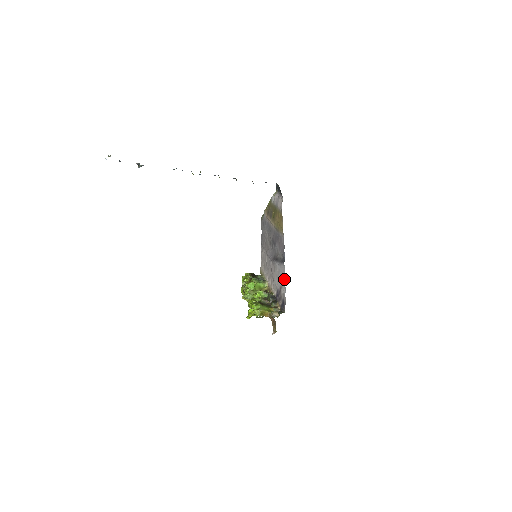
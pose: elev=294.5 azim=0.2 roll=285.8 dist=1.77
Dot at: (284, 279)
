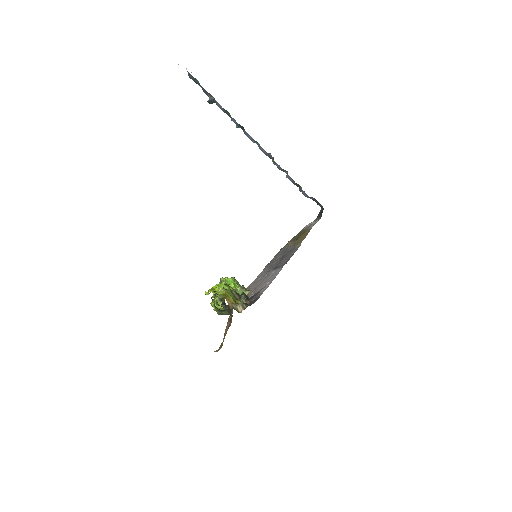
Dot at: (273, 279)
